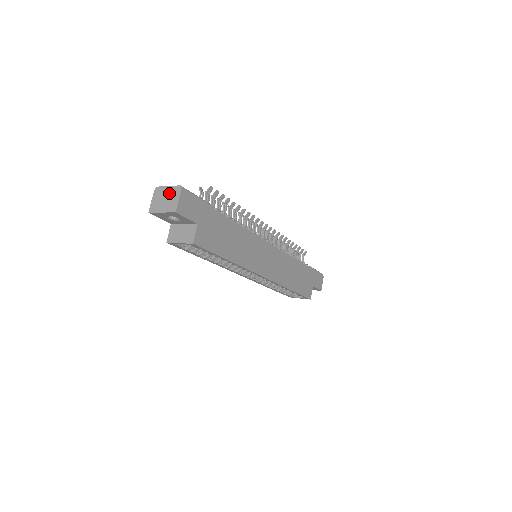
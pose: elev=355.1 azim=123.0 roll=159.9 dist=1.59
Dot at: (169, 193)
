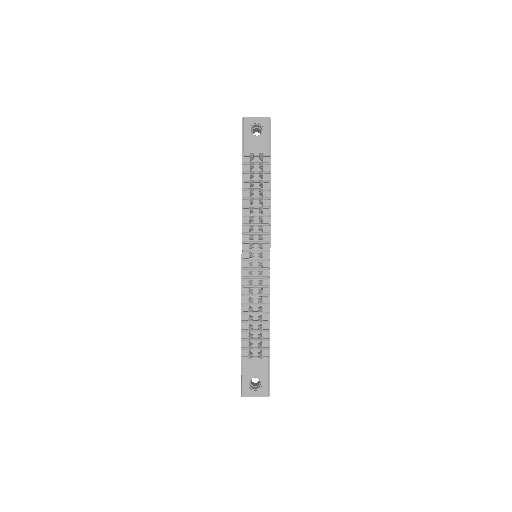
Dot at: occluded
